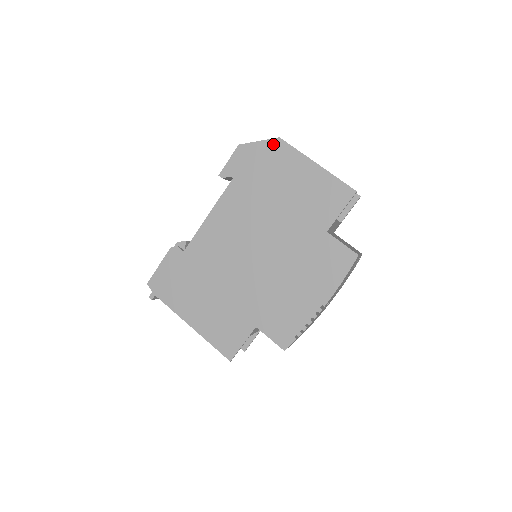
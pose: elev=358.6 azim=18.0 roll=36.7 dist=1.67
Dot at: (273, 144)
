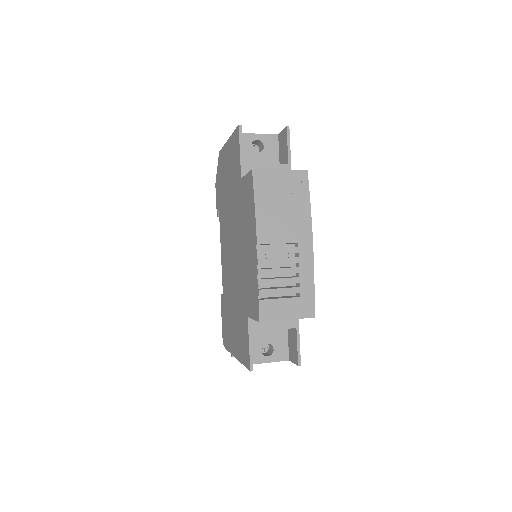
Dot at: (219, 160)
